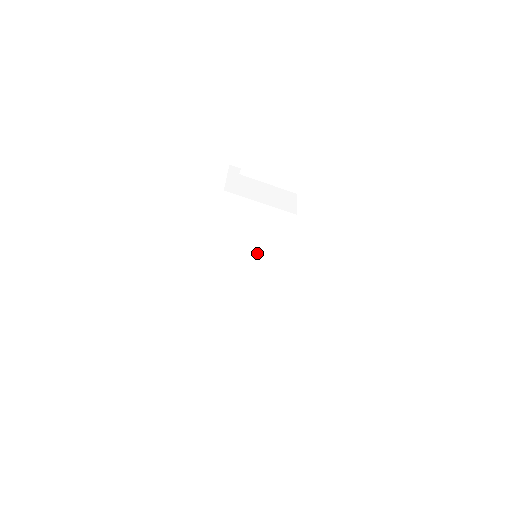
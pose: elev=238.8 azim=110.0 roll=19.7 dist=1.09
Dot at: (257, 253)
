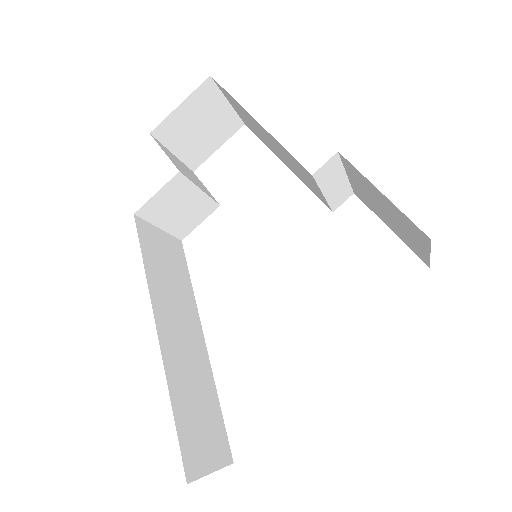
Dot at: (172, 245)
